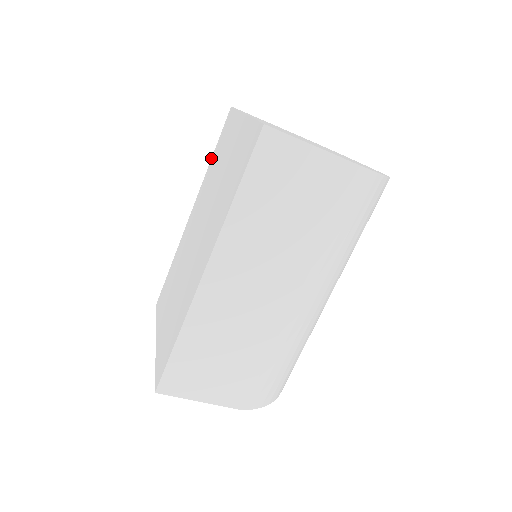
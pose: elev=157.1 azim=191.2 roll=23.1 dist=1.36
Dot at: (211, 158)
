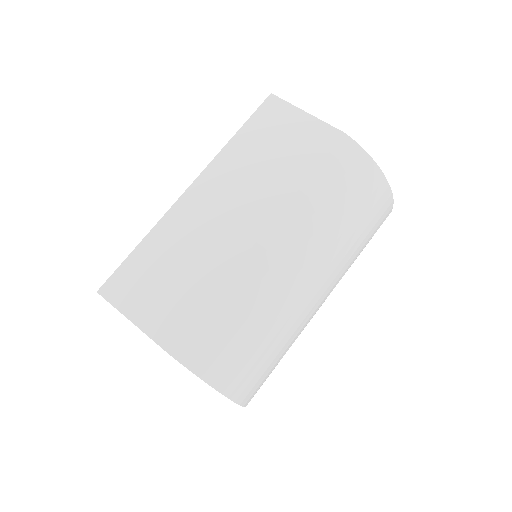
Dot at: occluded
